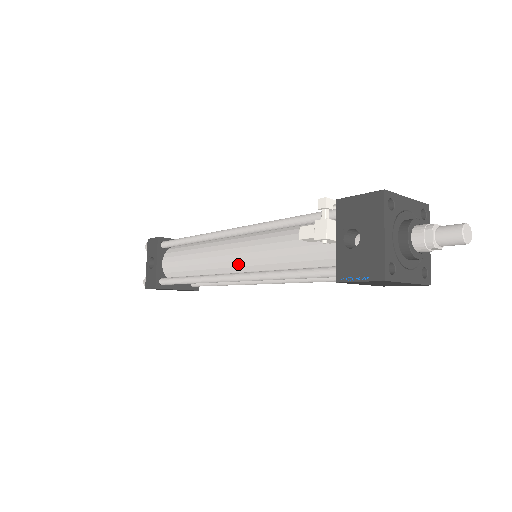
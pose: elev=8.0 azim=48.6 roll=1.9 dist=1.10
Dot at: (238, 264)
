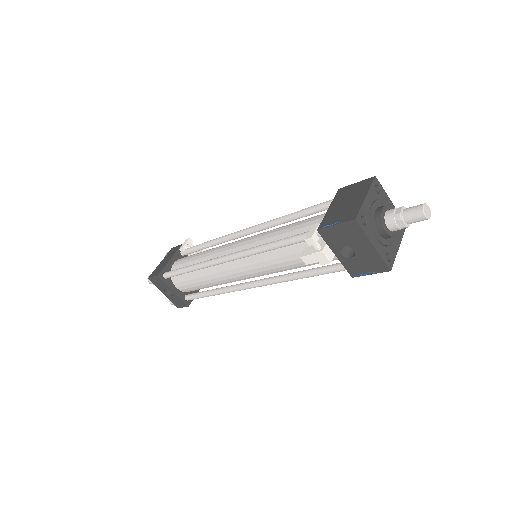
Dot at: (252, 276)
